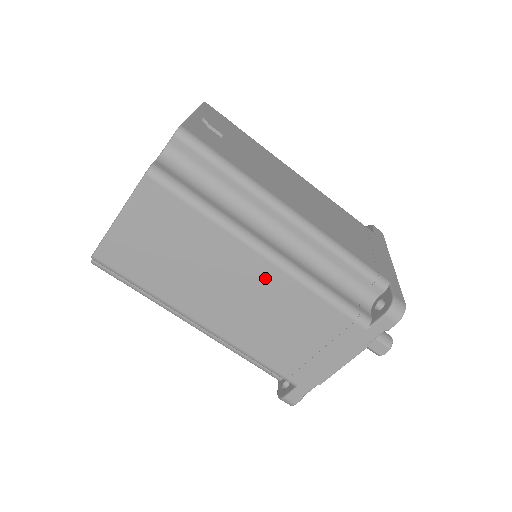
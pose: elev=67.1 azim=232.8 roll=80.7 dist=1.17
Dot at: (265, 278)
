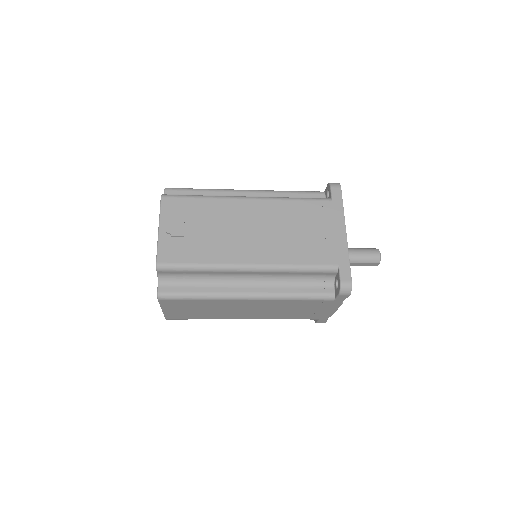
Dot at: (257, 304)
